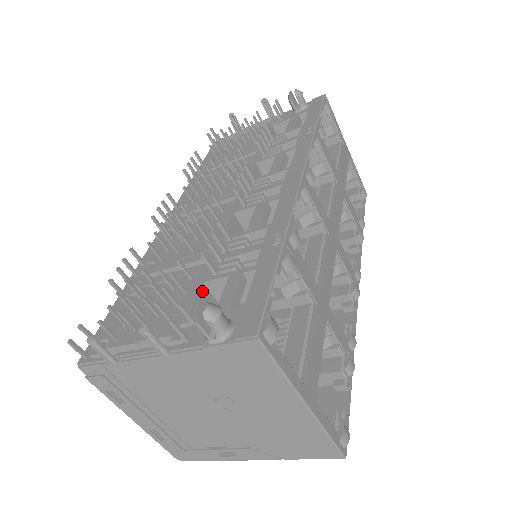
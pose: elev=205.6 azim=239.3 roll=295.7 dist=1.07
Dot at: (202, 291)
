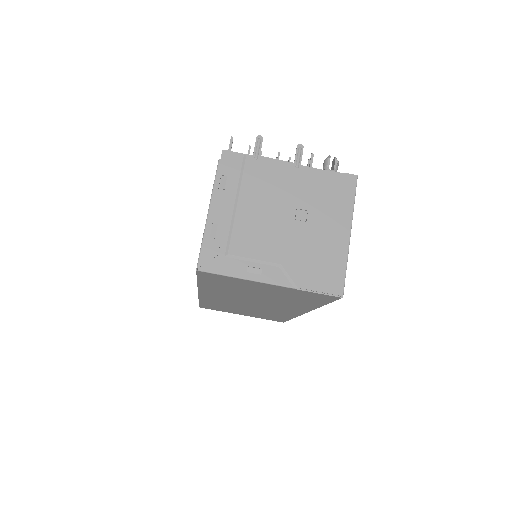
Dot at: occluded
